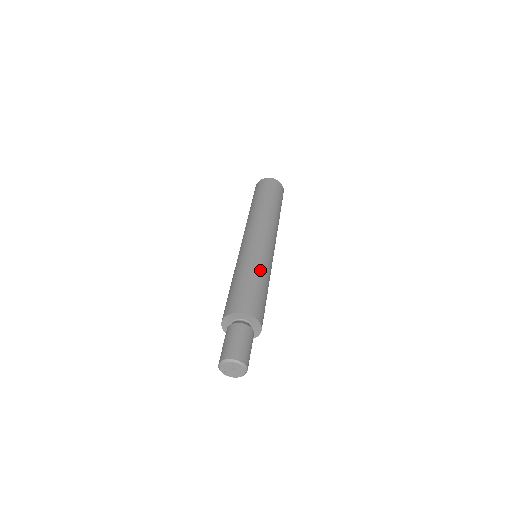
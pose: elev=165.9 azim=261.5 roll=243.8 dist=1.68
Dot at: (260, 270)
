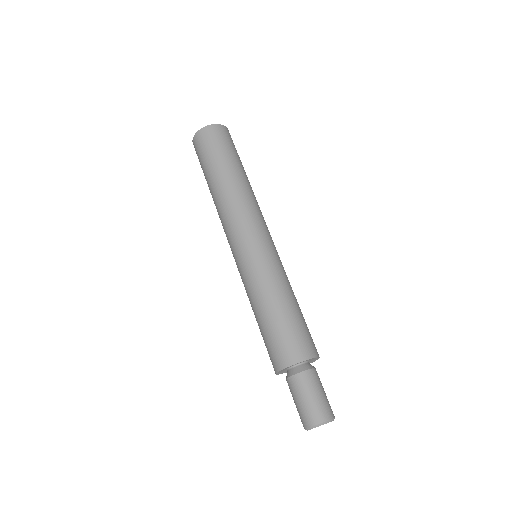
Dot at: occluded
